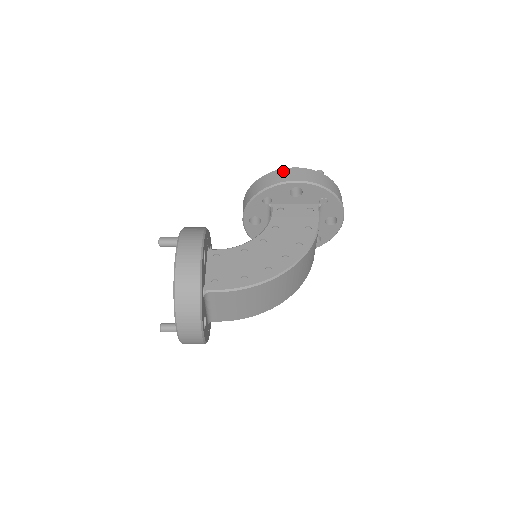
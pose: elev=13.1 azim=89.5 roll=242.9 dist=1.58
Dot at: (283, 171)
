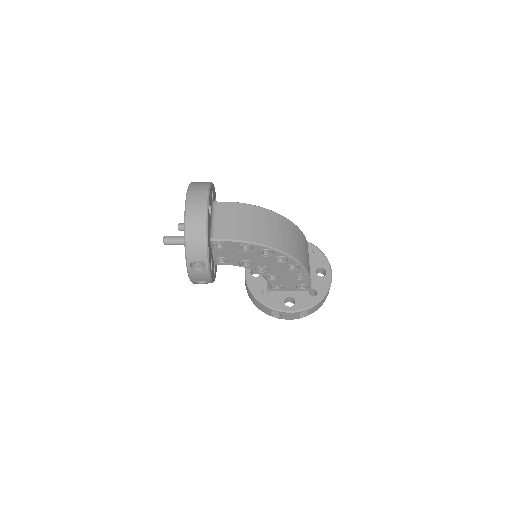
Dot at: occluded
